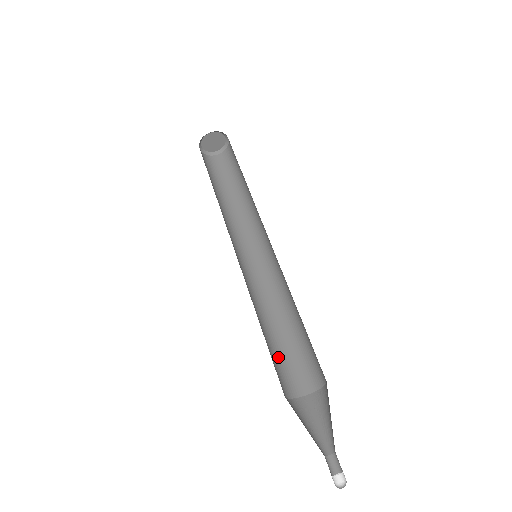
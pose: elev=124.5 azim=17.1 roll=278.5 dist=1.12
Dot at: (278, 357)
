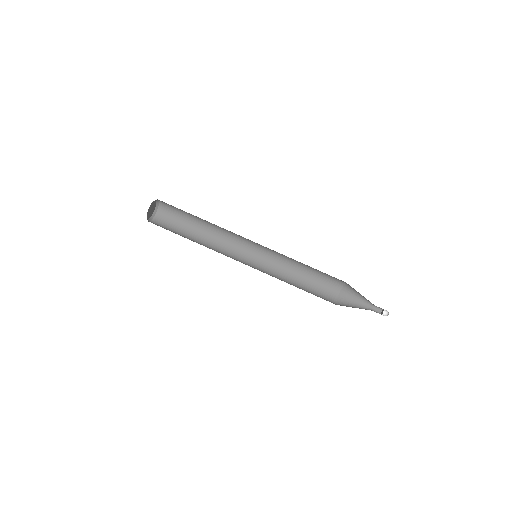
Dot at: (317, 280)
